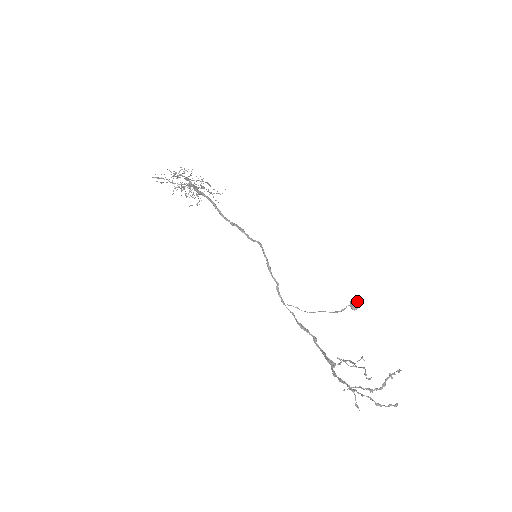
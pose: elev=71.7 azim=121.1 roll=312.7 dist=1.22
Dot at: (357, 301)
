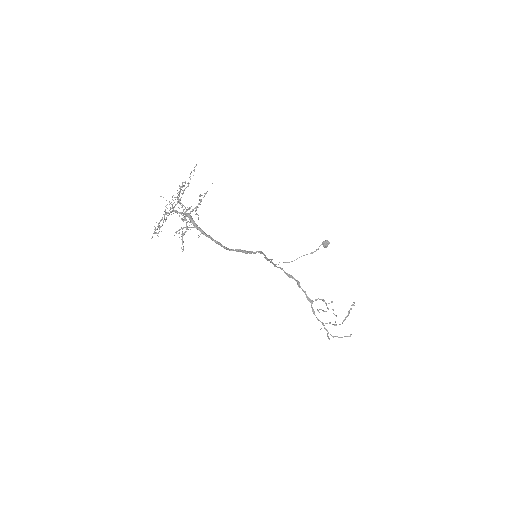
Dot at: (328, 243)
